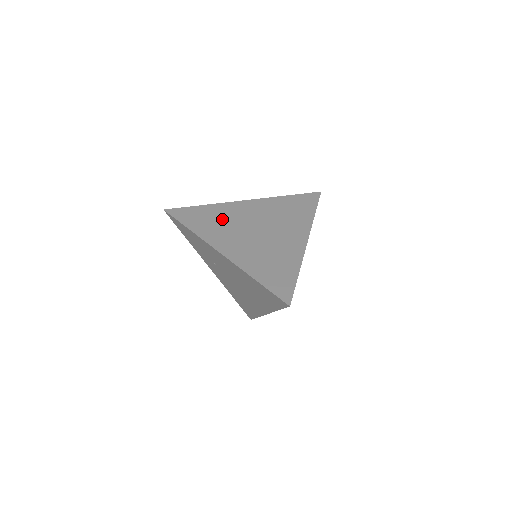
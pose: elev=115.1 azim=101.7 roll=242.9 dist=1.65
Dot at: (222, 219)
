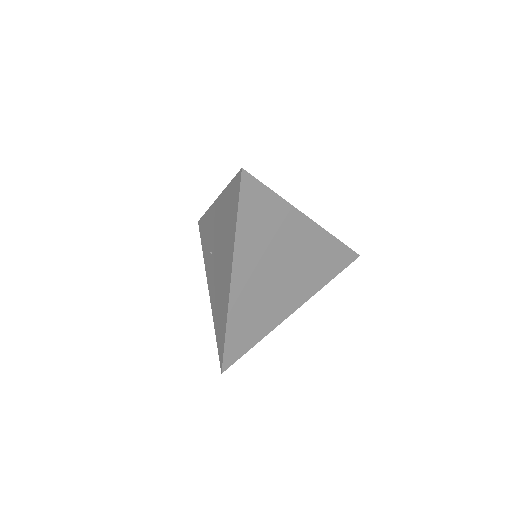
Dot at: occluded
